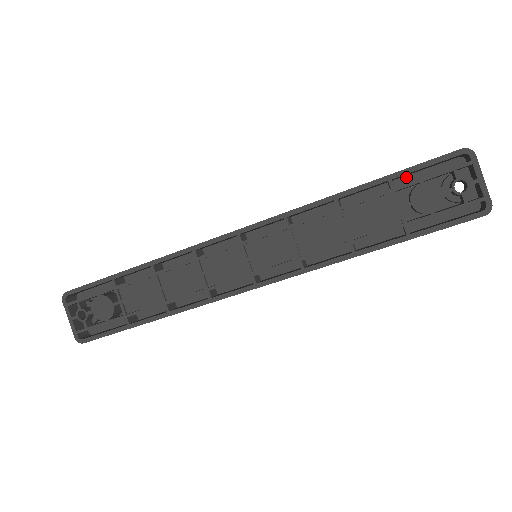
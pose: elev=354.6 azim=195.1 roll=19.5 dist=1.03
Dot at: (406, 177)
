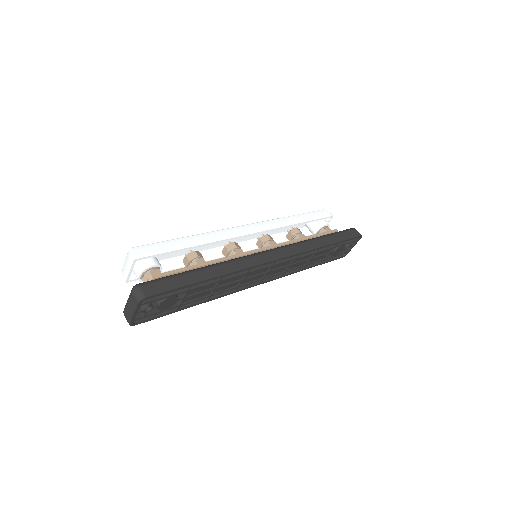
Dot at: occluded
